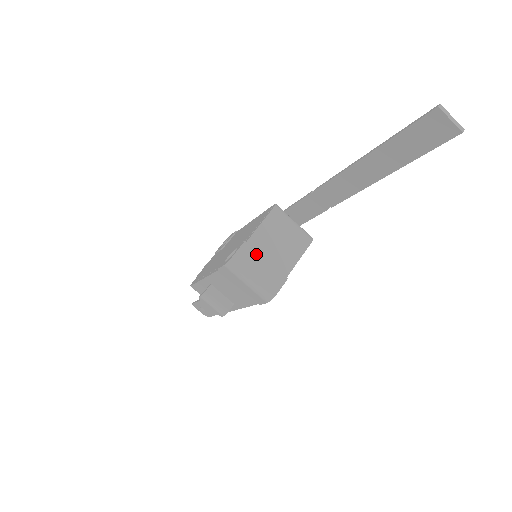
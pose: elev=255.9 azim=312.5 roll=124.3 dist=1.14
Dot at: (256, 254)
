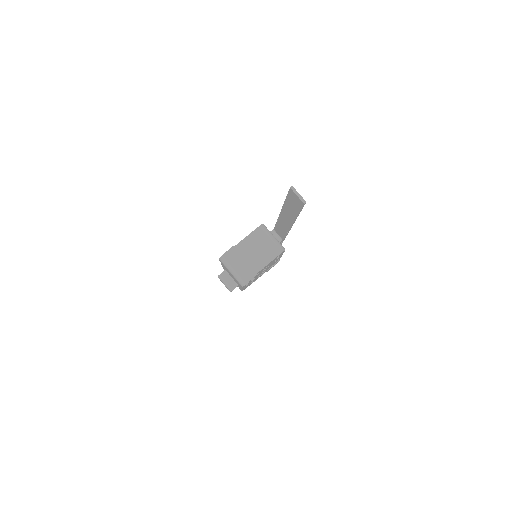
Dot at: (239, 255)
